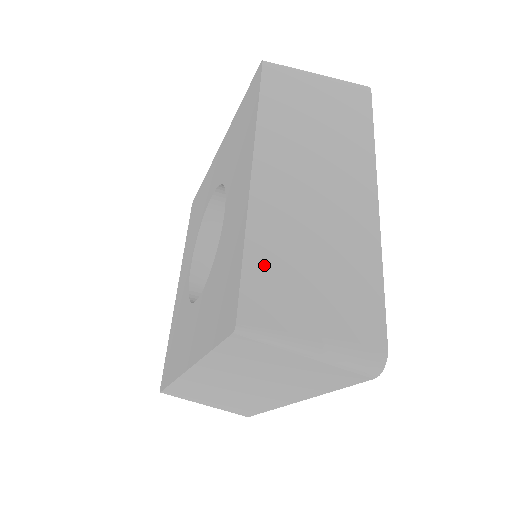
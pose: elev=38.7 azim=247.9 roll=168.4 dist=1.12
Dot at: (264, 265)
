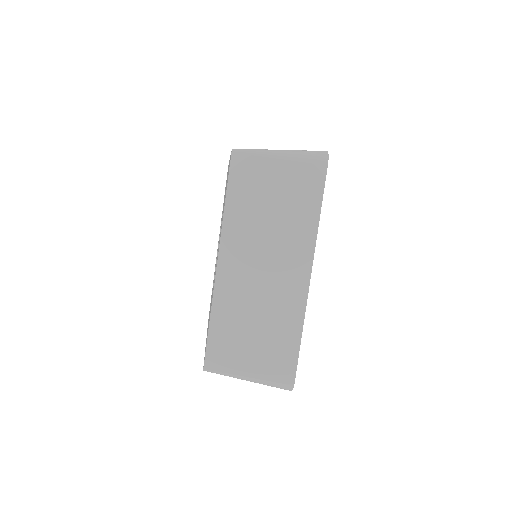
Dot at: occluded
